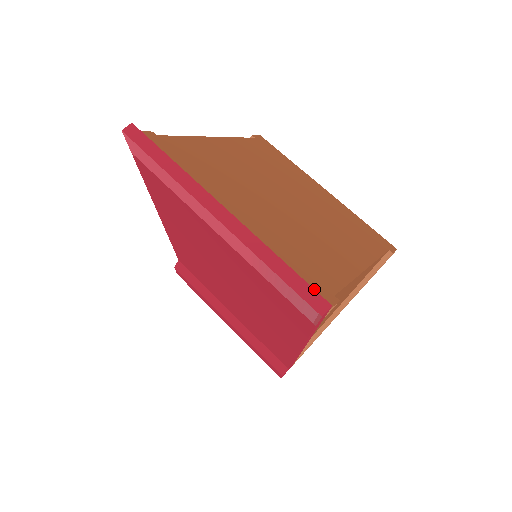
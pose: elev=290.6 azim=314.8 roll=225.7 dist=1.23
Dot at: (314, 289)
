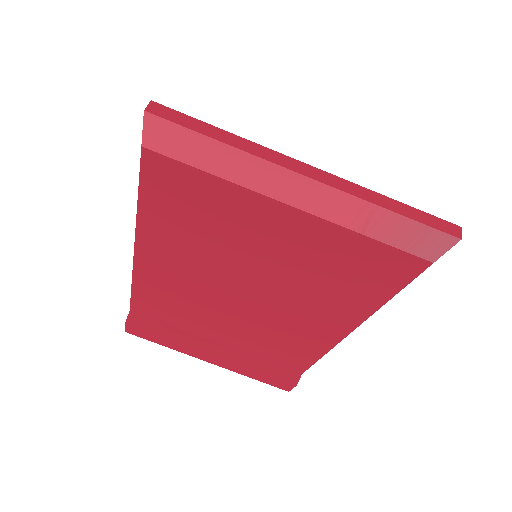
Dot at: occluded
